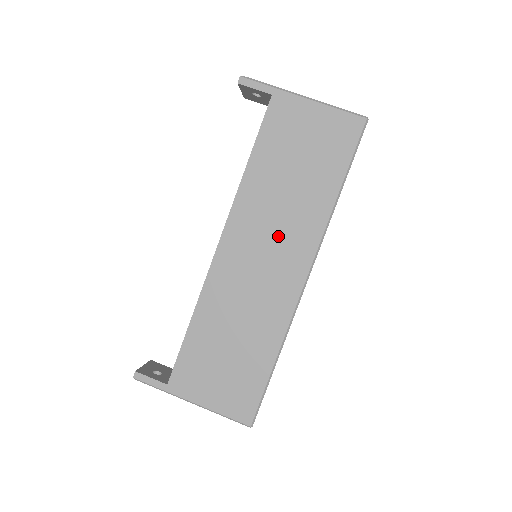
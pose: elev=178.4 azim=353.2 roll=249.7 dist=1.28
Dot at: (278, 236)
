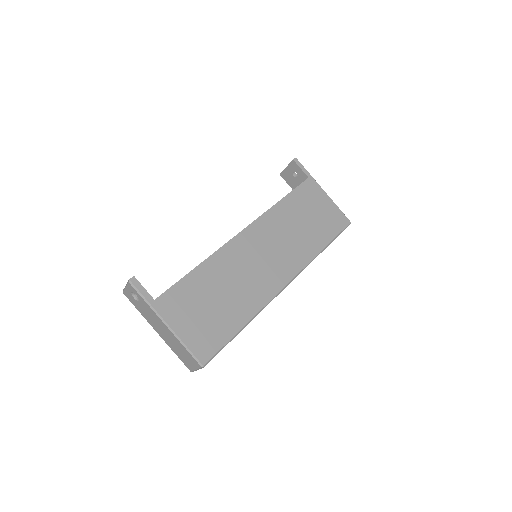
Dot at: (281, 250)
